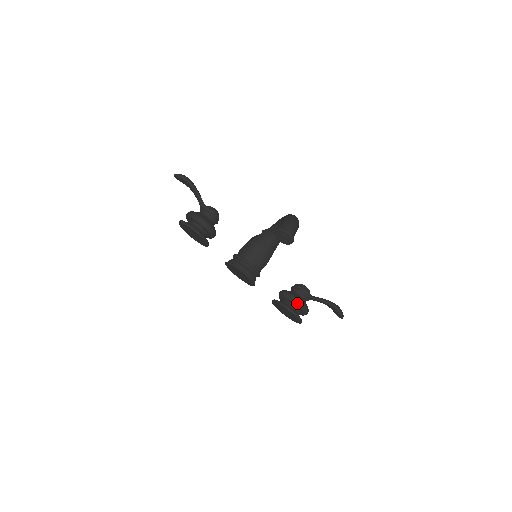
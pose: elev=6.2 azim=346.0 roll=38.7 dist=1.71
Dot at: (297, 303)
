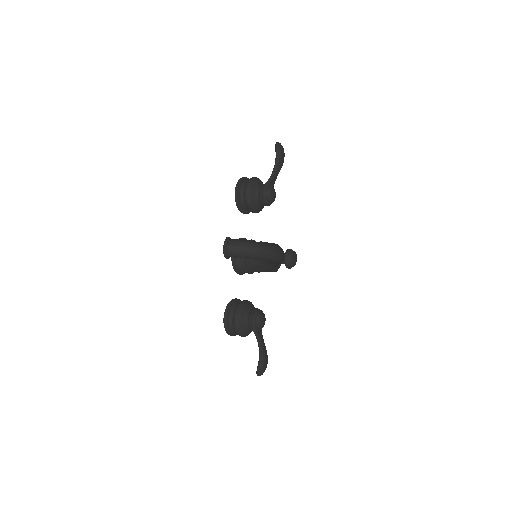
Dot at: (234, 317)
